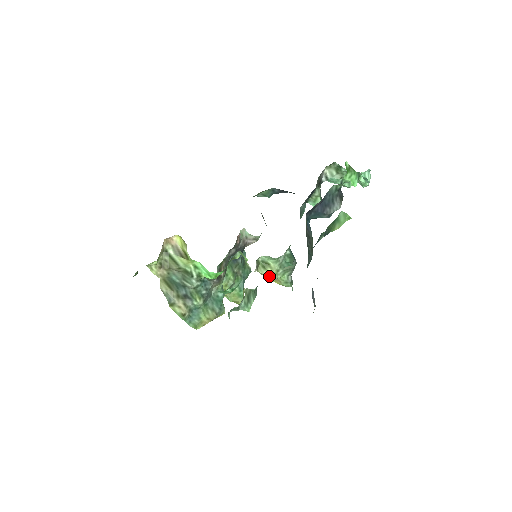
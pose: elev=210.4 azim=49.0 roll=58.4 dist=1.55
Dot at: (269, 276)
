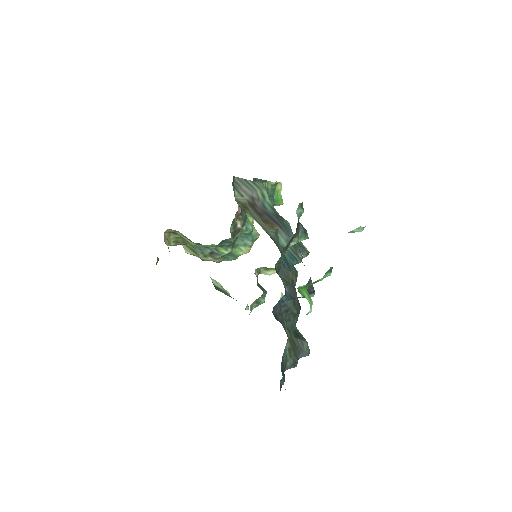
Dot at: occluded
